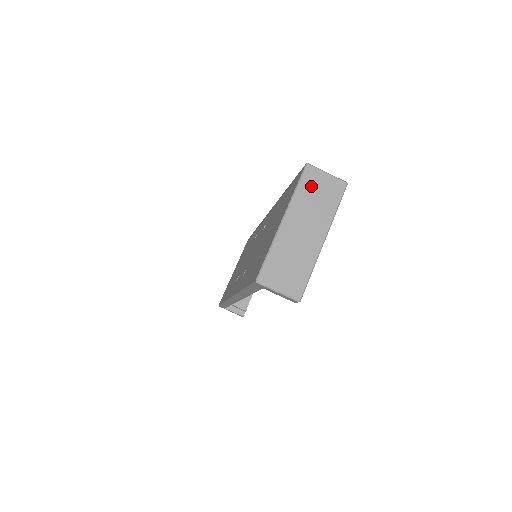
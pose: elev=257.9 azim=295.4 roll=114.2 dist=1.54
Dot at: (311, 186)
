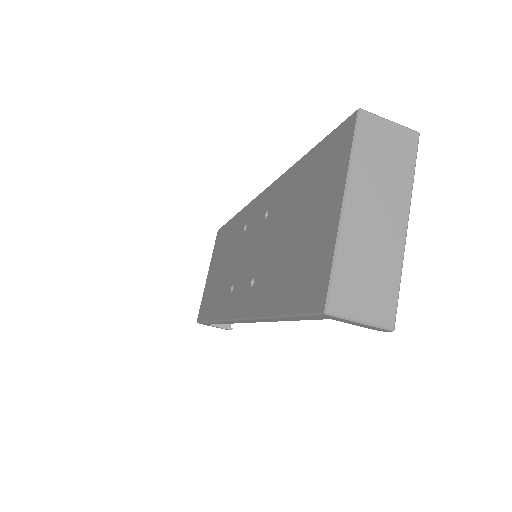
Dot at: (372, 144)
